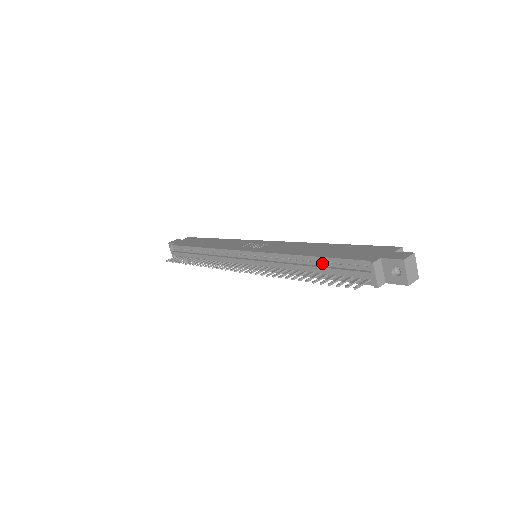
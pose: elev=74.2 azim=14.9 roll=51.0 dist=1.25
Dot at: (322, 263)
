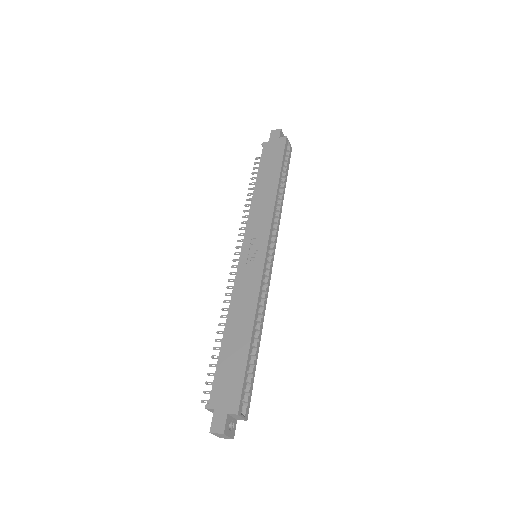
Dot at: (223, 351)
